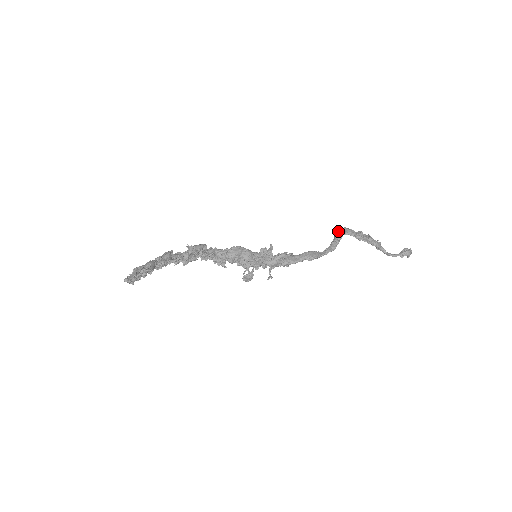
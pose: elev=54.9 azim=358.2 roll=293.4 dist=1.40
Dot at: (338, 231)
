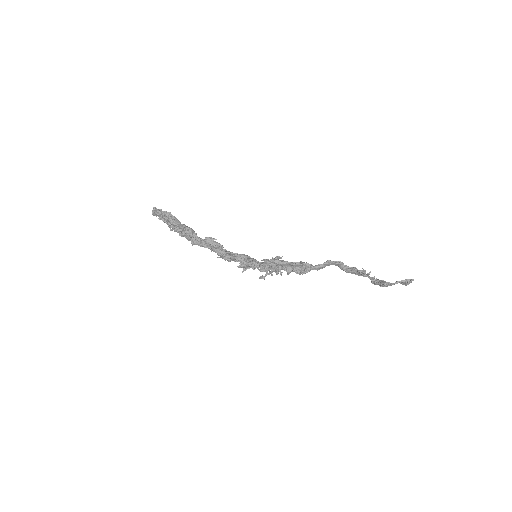
Dot at: (342, 269)
